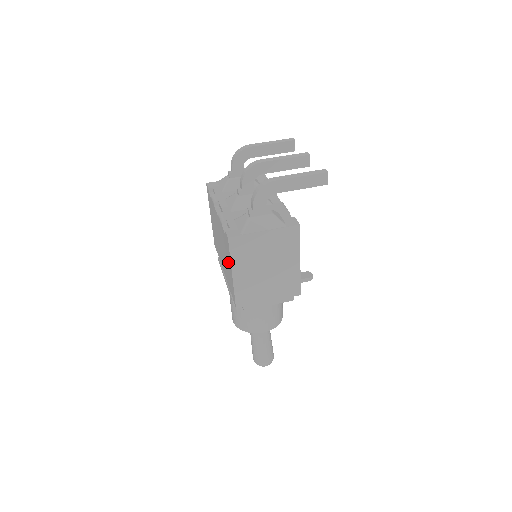
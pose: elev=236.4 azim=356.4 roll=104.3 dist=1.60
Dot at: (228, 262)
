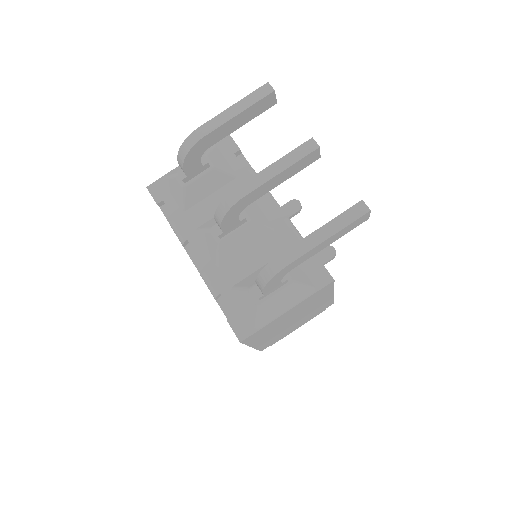
Dot at: occluded
